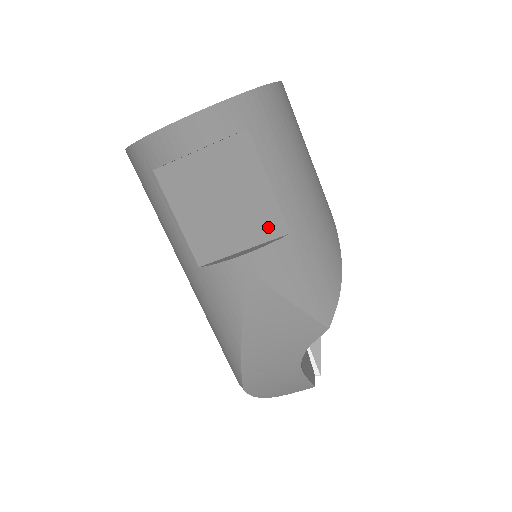
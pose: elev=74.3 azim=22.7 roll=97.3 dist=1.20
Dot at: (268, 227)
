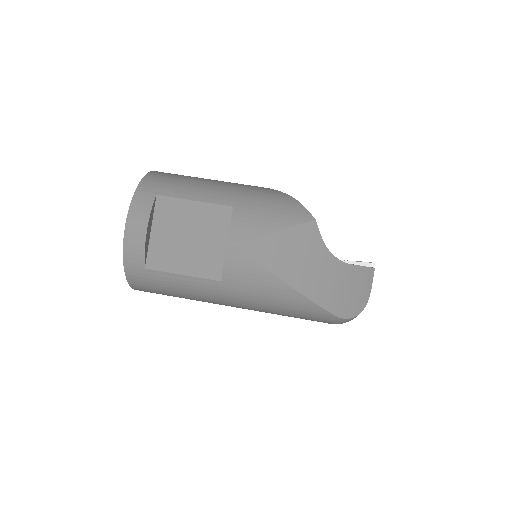
Dot at: (221, 219)
